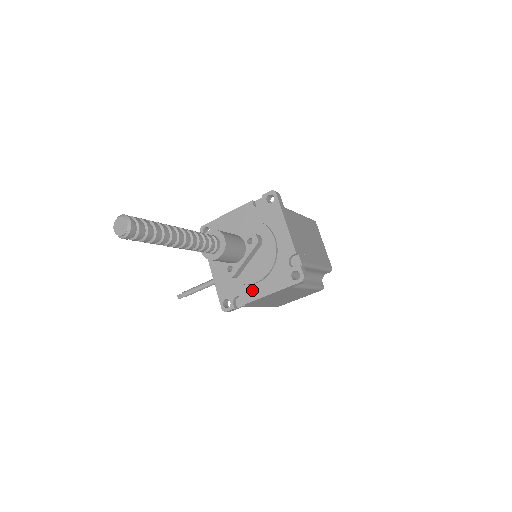
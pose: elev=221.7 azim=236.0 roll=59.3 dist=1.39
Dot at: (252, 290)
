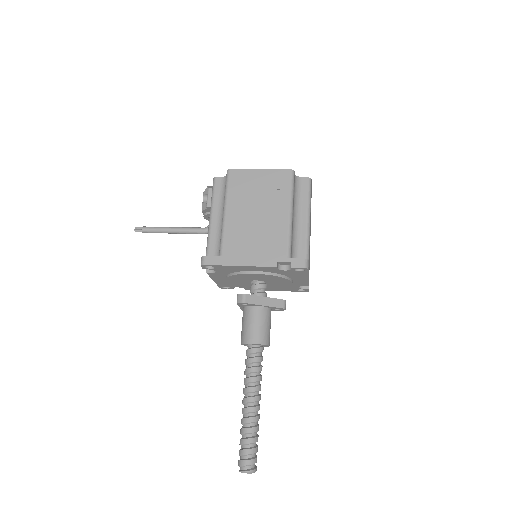
Dot at: occluded
